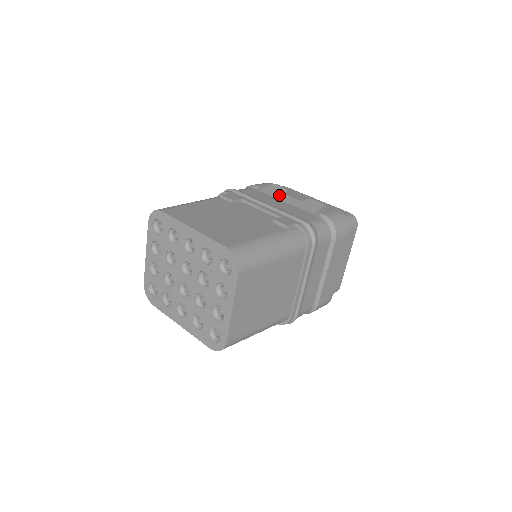
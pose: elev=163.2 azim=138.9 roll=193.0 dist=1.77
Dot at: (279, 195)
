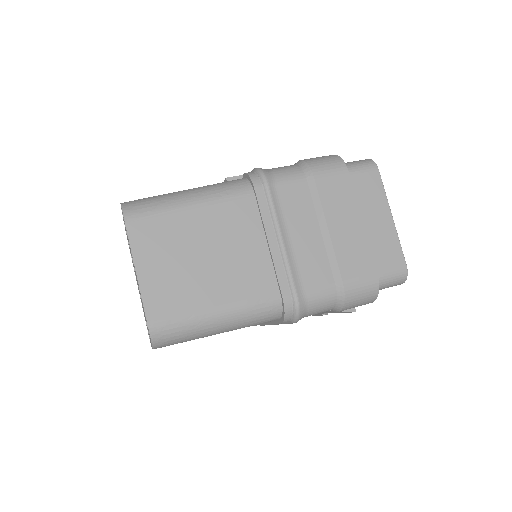
Dot at: occluded
